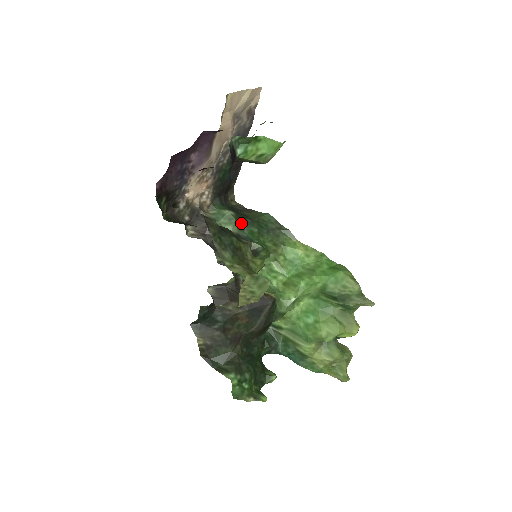
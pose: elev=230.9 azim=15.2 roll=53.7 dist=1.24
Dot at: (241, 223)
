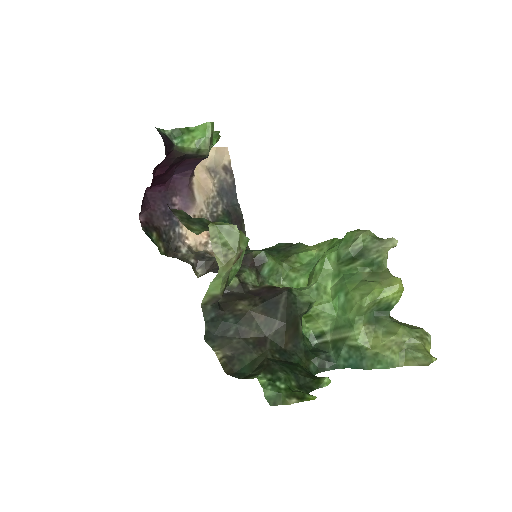
Dot at: (248, 252)
